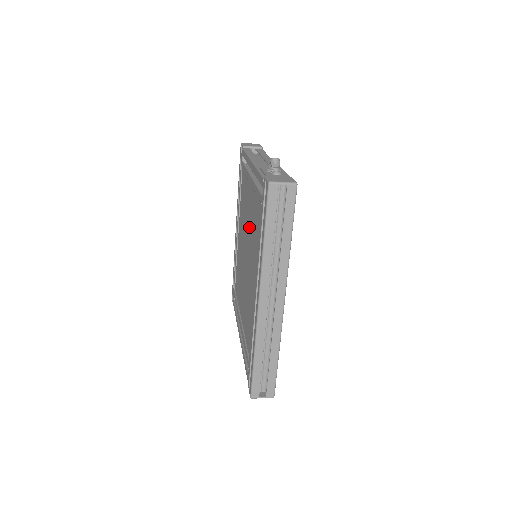
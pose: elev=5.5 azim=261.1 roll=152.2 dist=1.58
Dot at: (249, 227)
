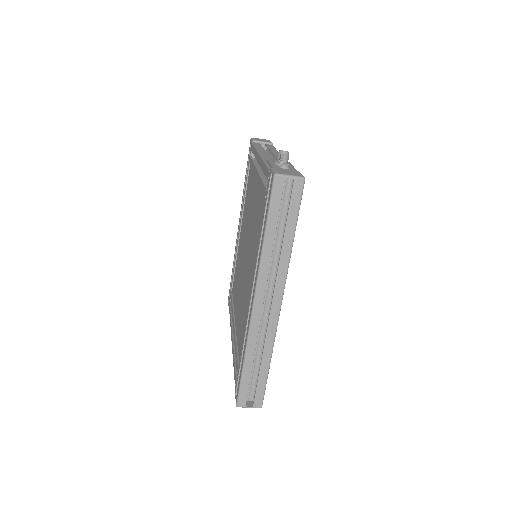
Dot at: (251, 224)
